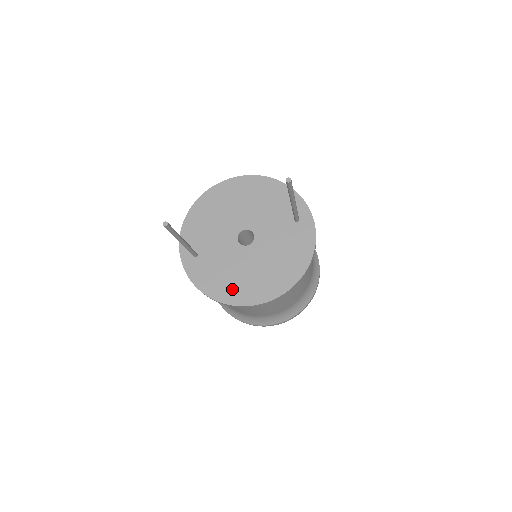
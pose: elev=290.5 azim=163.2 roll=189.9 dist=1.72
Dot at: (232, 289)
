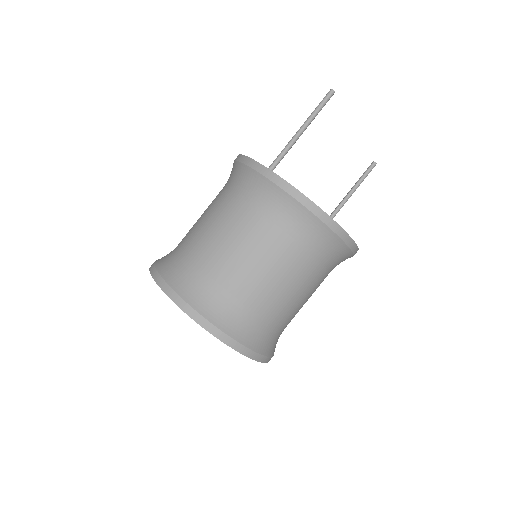
Dot at: occluded
